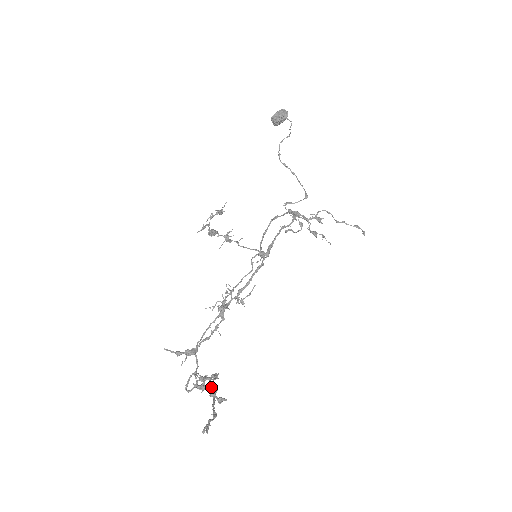
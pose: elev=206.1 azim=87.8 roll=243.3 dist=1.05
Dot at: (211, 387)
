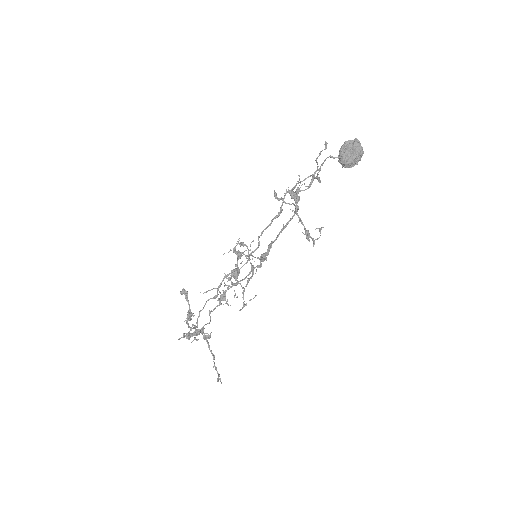
Dot at: (201, 330)
